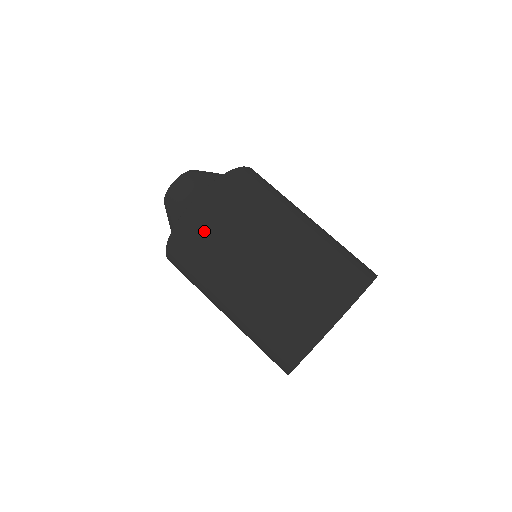
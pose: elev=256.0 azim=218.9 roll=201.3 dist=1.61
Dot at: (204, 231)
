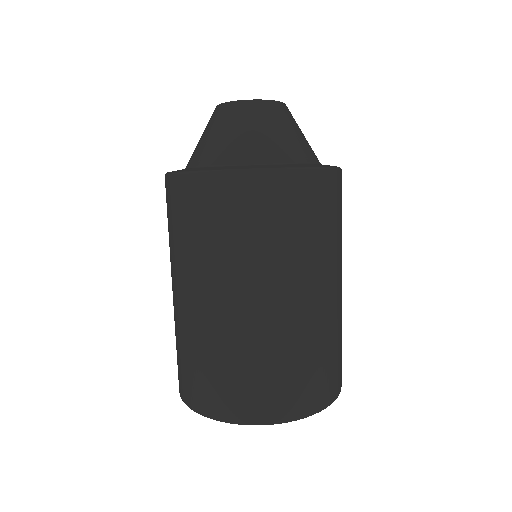
Dot at: (251, 214)
